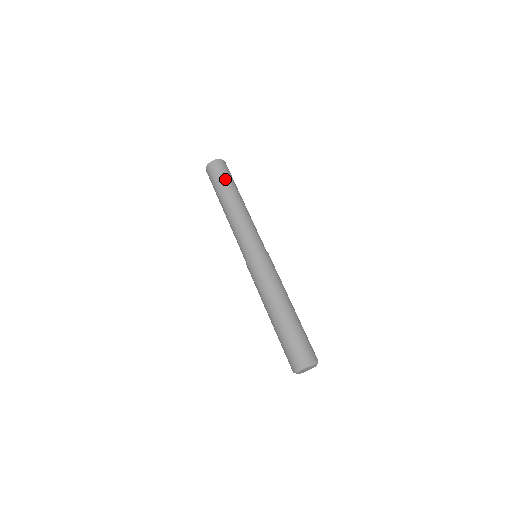
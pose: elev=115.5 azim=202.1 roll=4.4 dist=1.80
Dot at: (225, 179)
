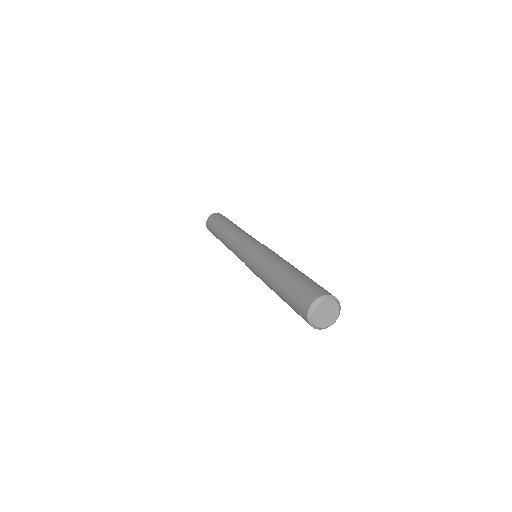
Dot at: (218, 221)
